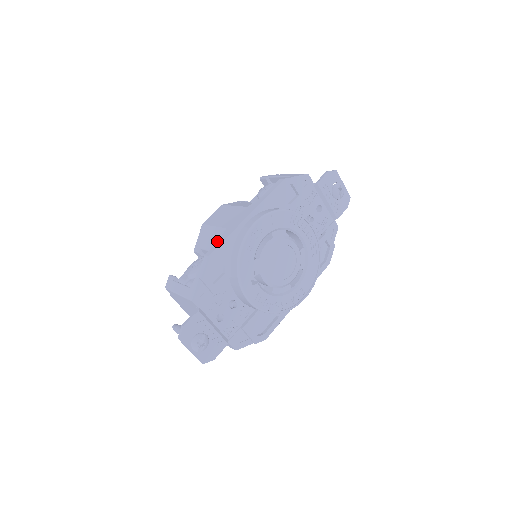
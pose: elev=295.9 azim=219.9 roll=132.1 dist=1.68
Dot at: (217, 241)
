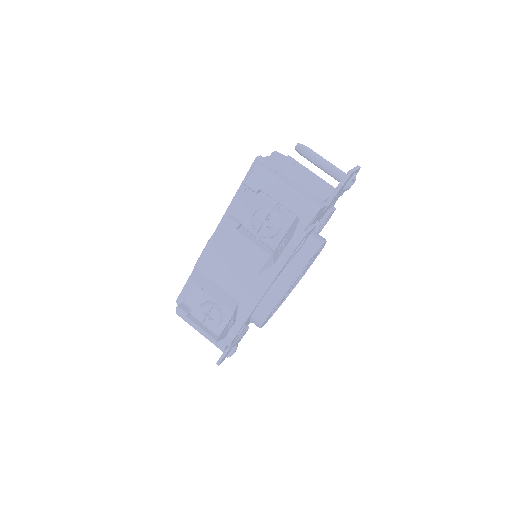
Dot at: (228, 303)
